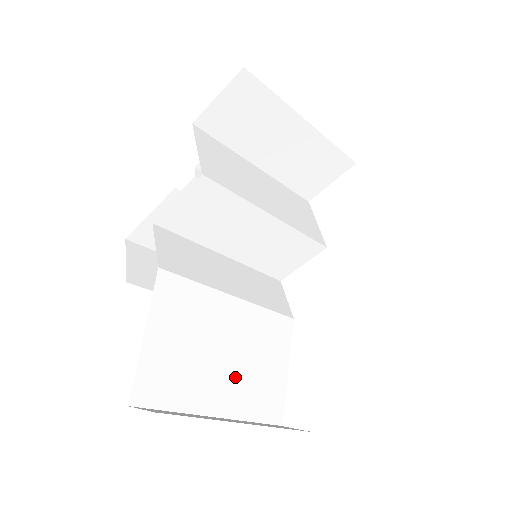
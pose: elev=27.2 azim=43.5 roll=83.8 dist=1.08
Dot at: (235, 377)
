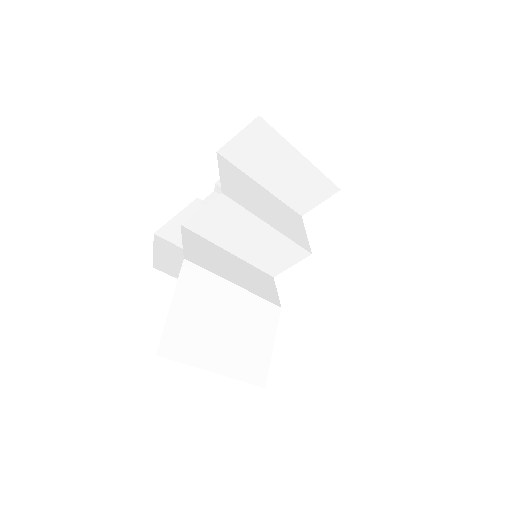
Dot at: (232, 346)
